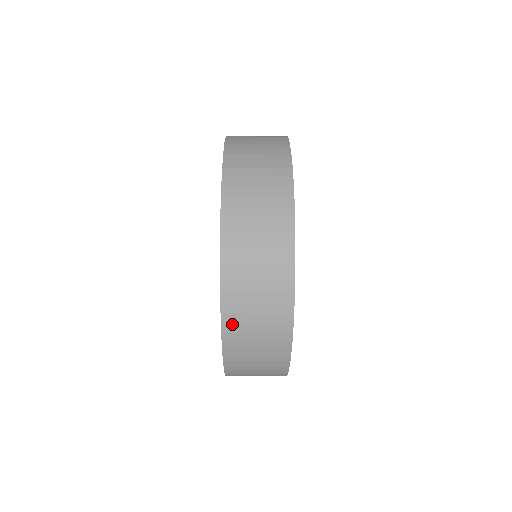
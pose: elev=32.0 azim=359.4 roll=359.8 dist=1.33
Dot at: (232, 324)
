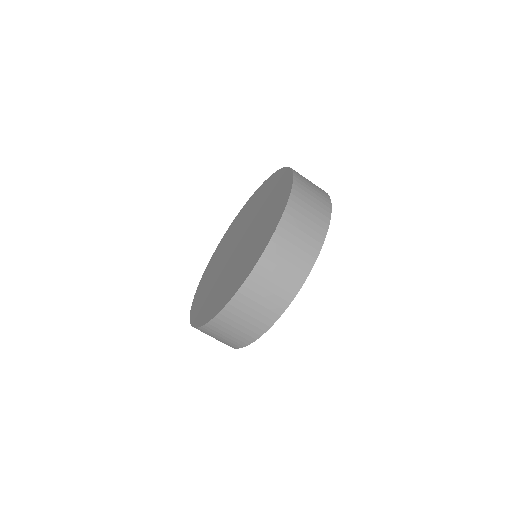
Dot at: (288, 222)
